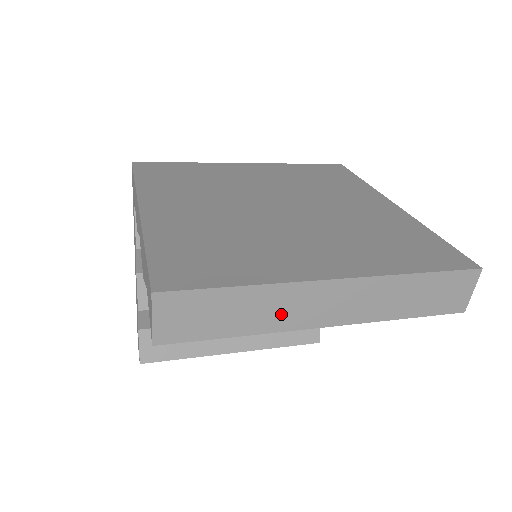
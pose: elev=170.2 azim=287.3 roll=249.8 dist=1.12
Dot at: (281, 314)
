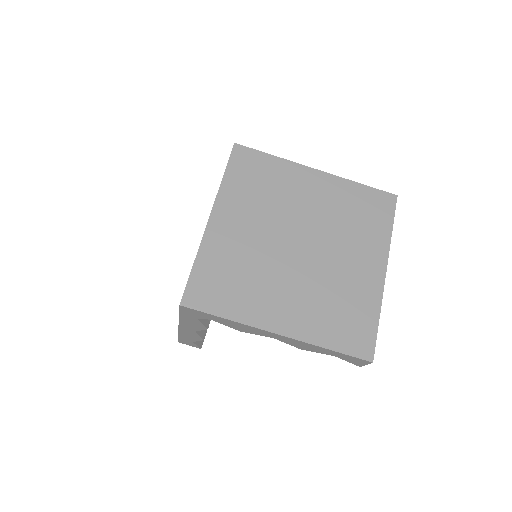
Dot at: occluded
